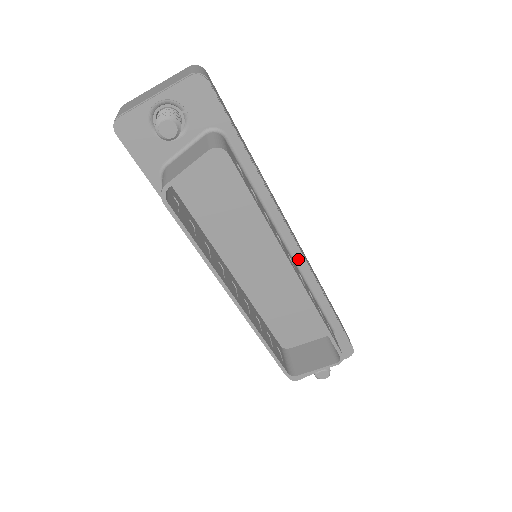
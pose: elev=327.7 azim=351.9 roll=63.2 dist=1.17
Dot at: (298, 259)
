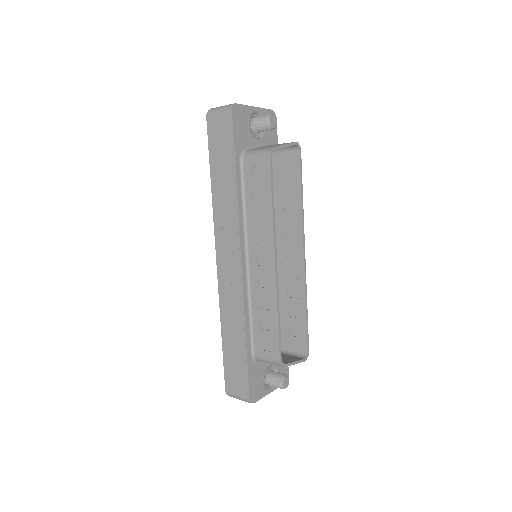
Dot at: occluded
